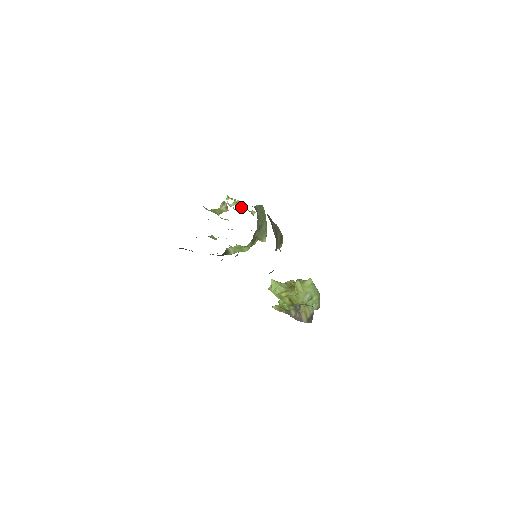
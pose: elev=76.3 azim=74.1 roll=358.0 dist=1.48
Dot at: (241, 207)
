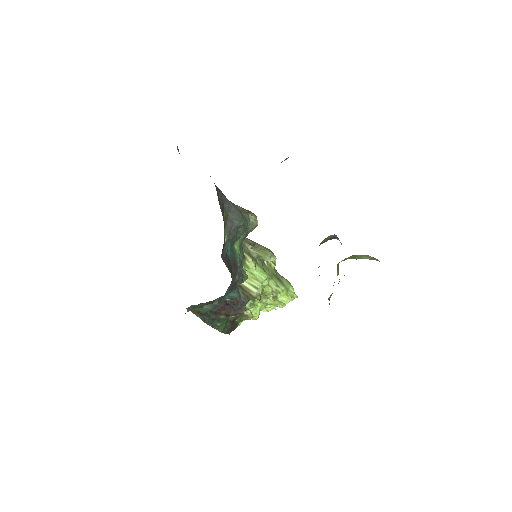
Dot at: occluded
